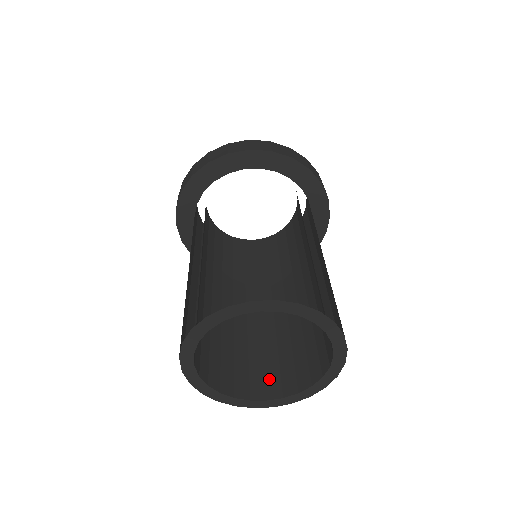
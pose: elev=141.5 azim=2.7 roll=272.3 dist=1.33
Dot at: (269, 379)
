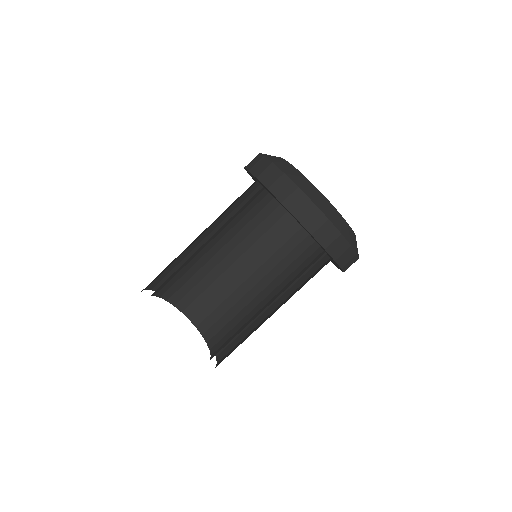
Dot at: (194, 304)
